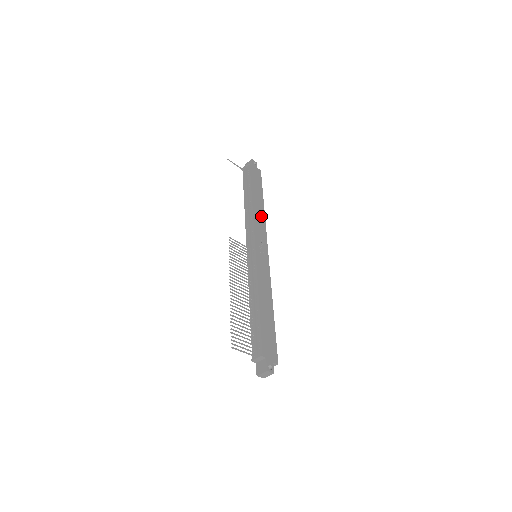
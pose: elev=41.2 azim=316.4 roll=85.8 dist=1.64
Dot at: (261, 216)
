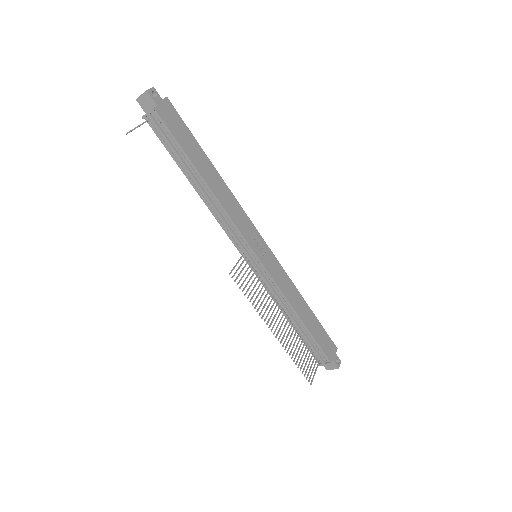
Dot at: (226, 194)
